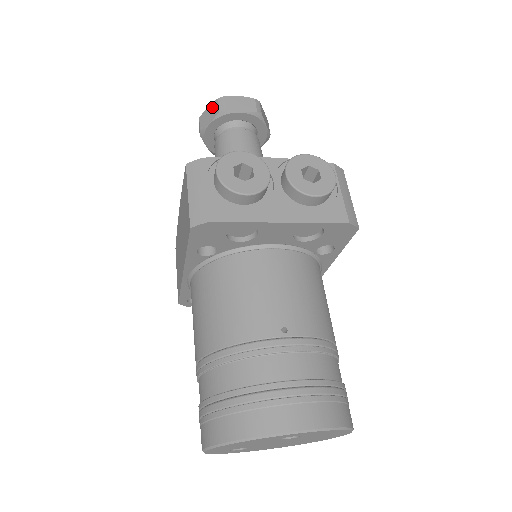
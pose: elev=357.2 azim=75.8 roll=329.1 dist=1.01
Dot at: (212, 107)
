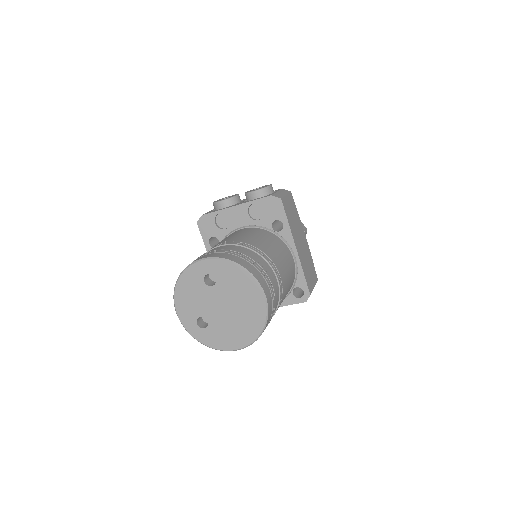
Dot at: occluded
